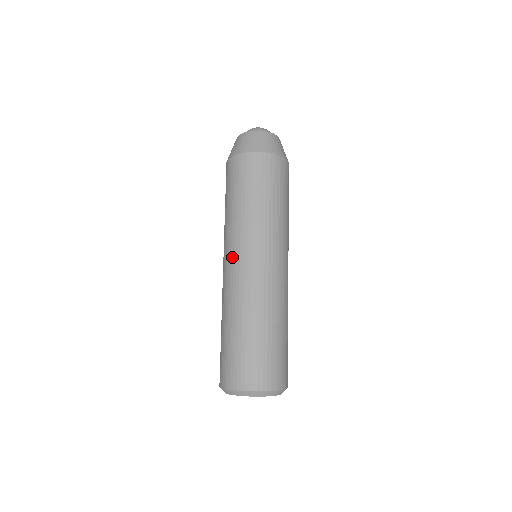
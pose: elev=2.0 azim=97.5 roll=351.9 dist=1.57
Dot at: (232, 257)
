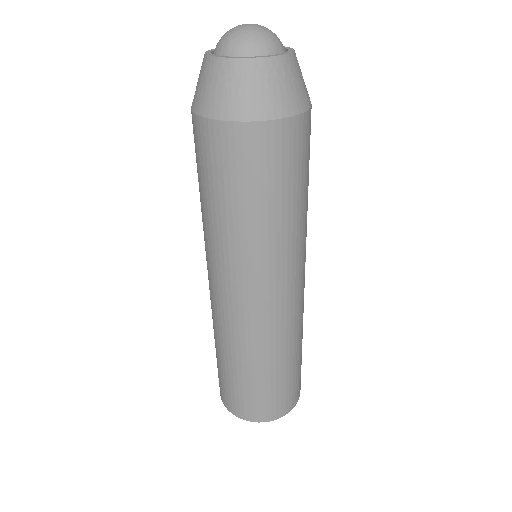
Dot at: (219, 285)
